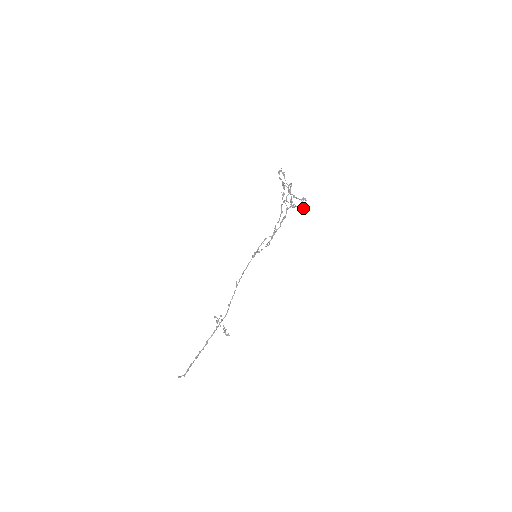
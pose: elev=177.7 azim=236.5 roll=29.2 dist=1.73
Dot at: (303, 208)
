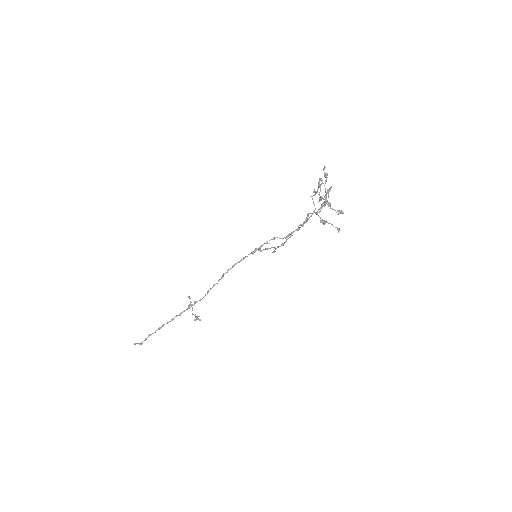
Dot at: occluded
